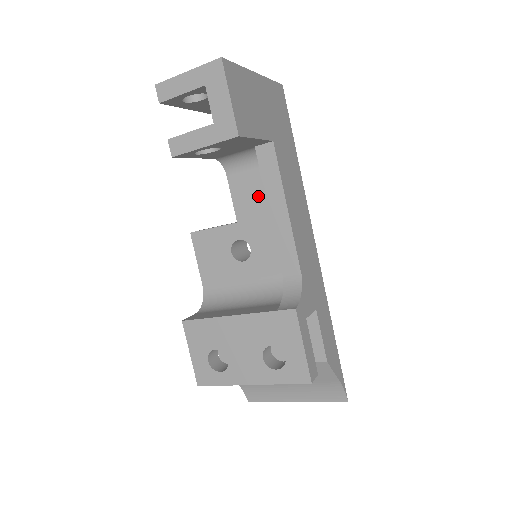
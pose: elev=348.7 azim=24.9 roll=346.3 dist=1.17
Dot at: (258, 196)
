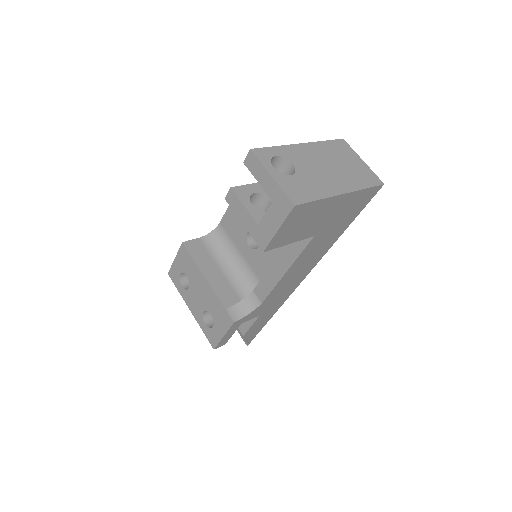
Dot at: occluded
